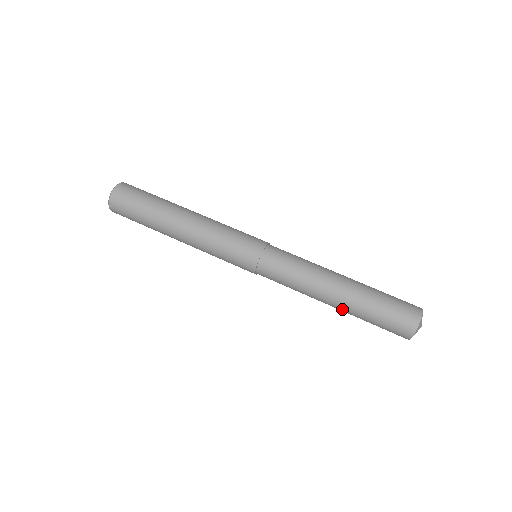
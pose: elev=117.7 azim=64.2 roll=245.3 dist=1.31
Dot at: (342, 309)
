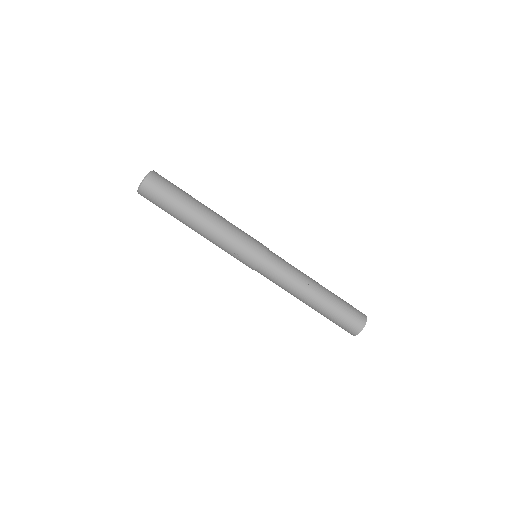
Dot at: (314, 307)
